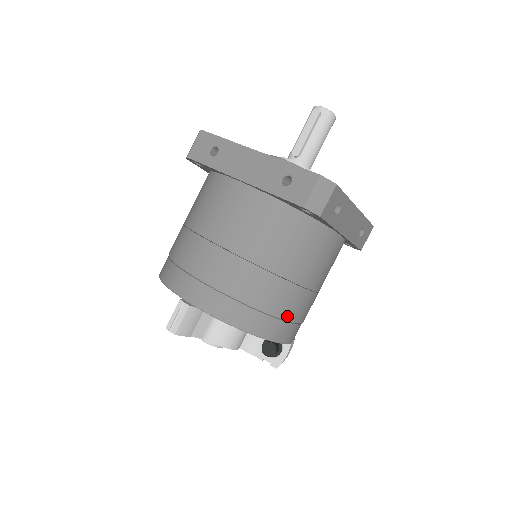
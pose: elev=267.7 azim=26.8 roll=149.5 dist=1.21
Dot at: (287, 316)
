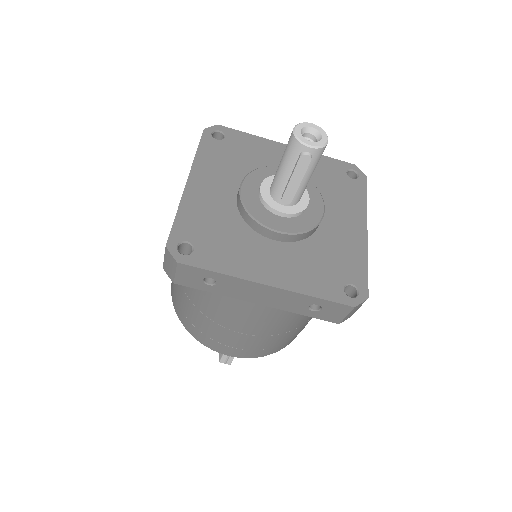
Dot at: occluded
